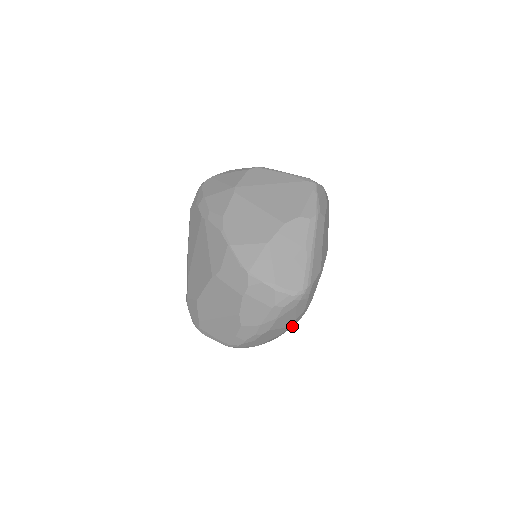
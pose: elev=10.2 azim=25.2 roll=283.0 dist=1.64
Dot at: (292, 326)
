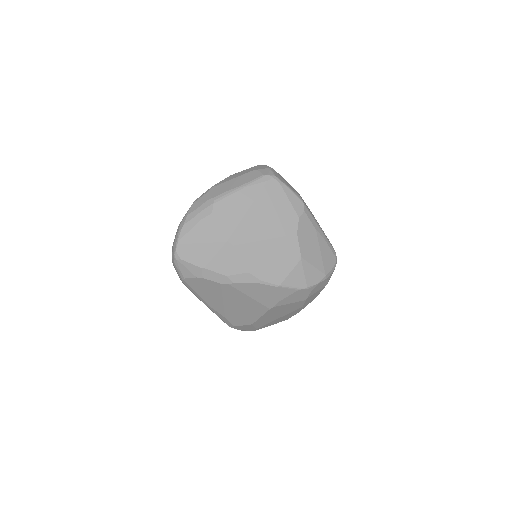
Dot at: occluded
